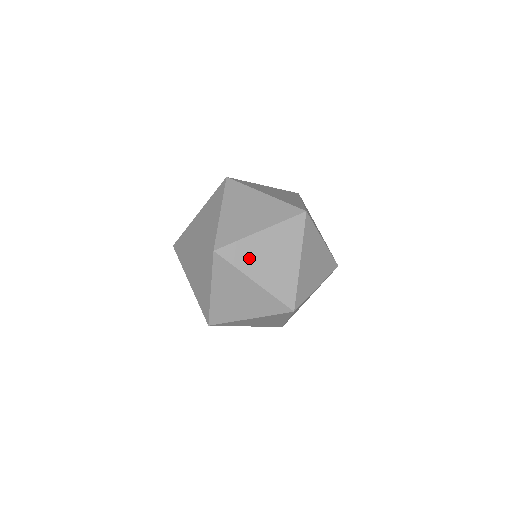
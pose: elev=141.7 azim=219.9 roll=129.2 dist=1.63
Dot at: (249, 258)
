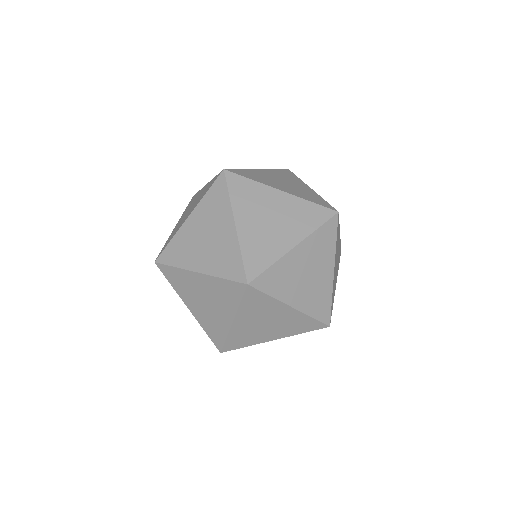
Dot at: (285, 282)
